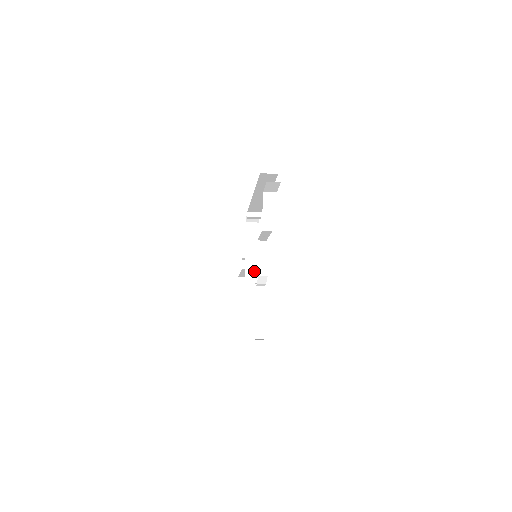
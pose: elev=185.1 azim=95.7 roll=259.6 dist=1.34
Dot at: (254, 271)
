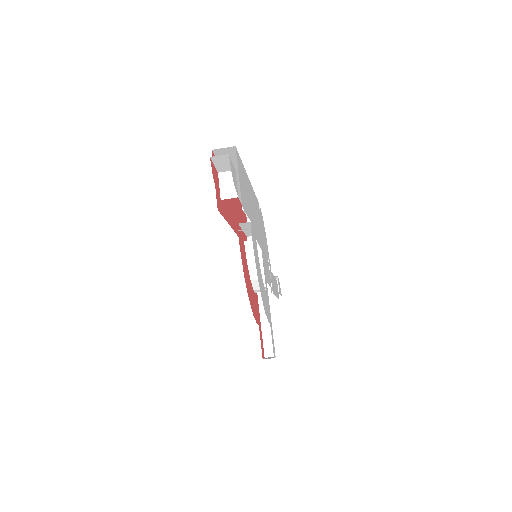
Dot at: occluded
